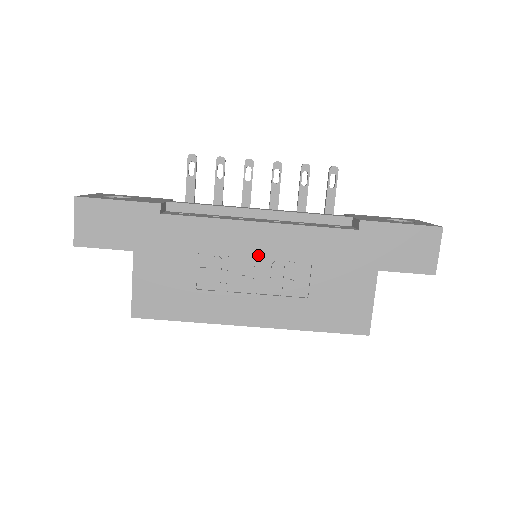
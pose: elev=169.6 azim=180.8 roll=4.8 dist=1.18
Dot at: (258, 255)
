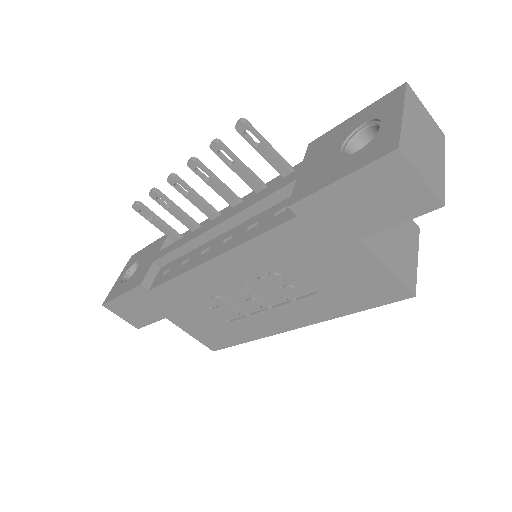
Dot at: (238, 283)
